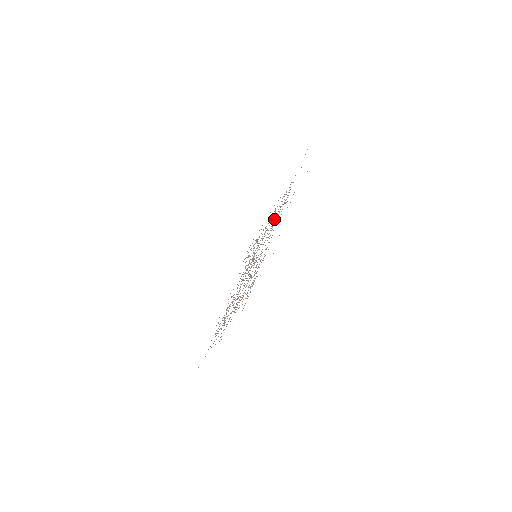
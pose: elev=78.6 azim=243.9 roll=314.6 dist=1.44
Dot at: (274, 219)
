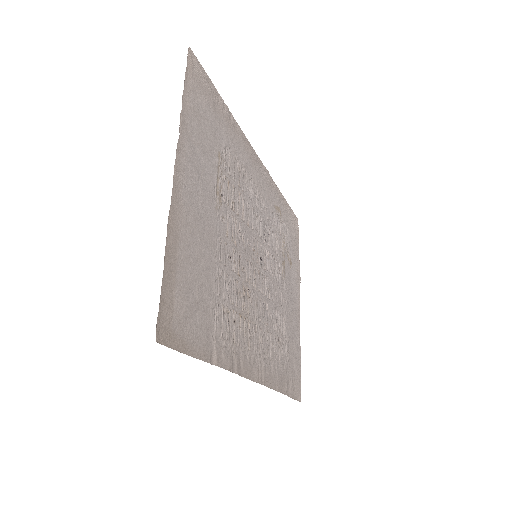
Dot at: (242, 205)
